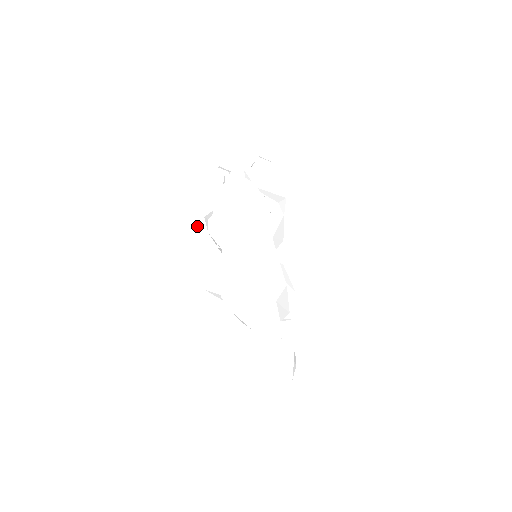
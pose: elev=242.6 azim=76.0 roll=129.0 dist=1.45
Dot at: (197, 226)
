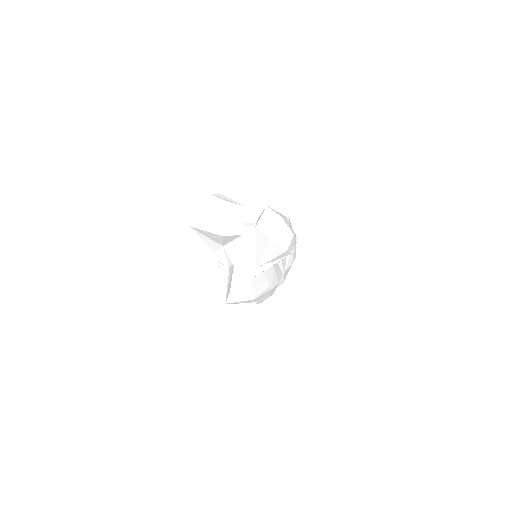
Dot at: occluded
